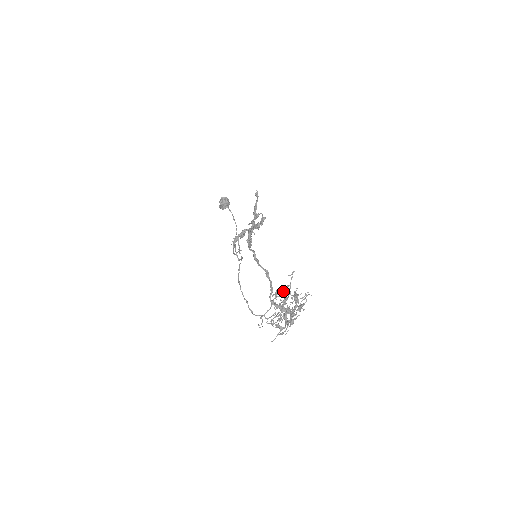
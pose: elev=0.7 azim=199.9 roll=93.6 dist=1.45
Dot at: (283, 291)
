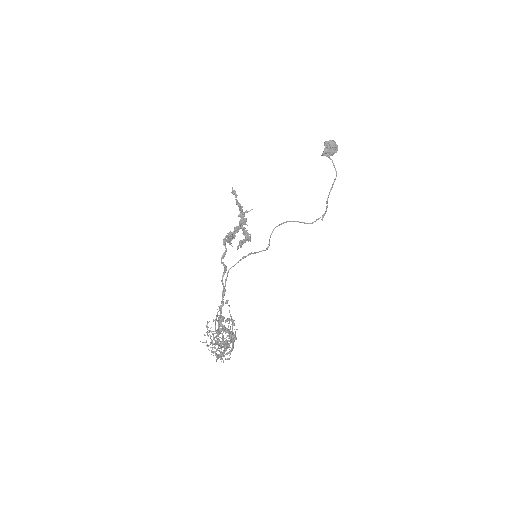
Dot at: (222, 318)
